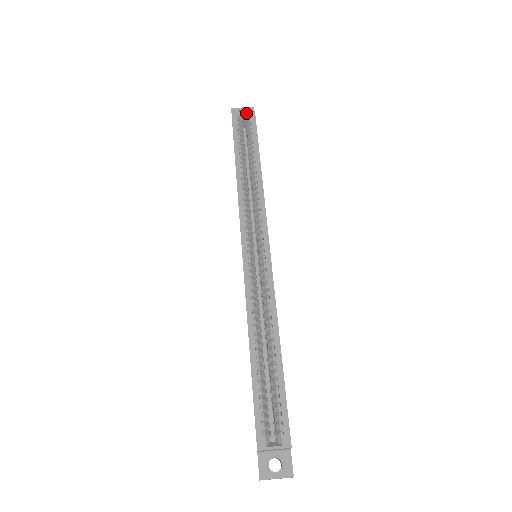
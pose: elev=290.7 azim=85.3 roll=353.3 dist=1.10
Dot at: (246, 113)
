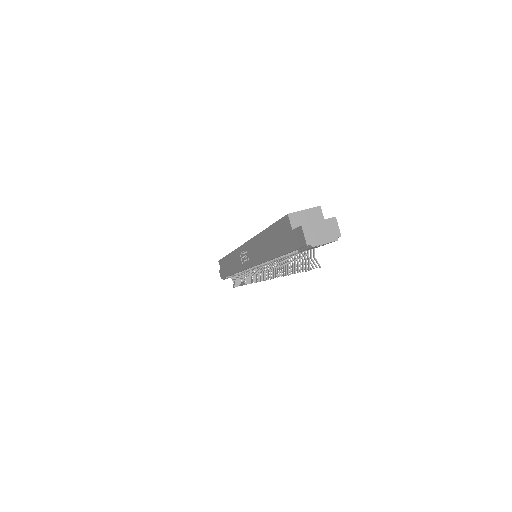
Dot at: occluded
